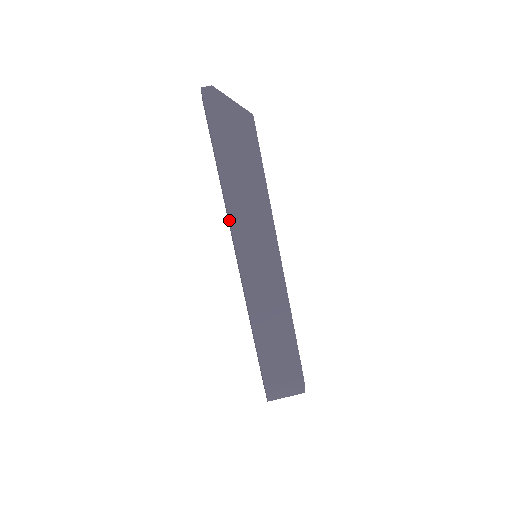
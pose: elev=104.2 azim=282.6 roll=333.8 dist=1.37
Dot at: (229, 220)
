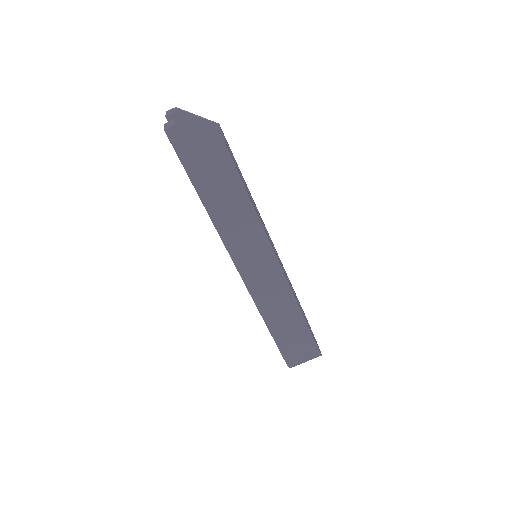
Dot at: (224, 244)
